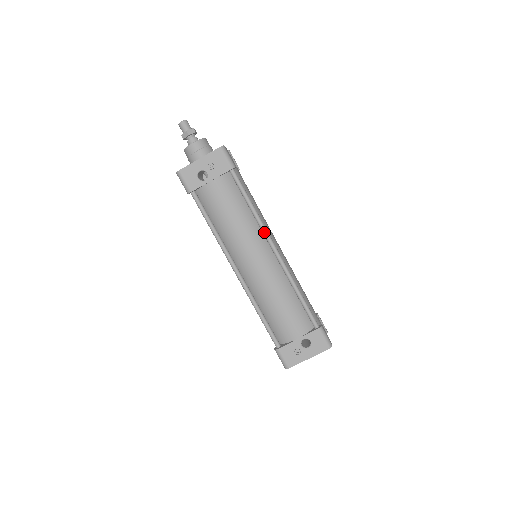
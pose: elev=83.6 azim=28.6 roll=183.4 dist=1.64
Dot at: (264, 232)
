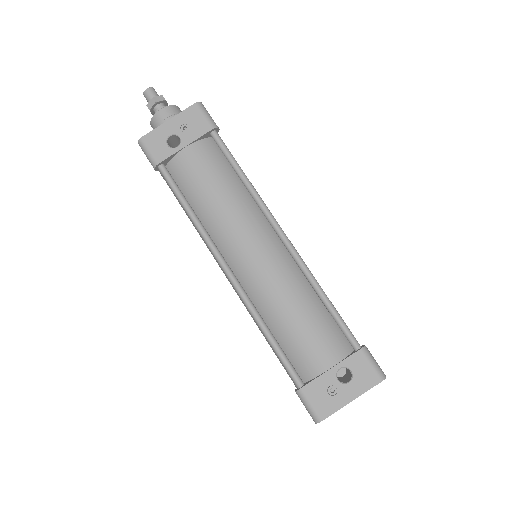
Dot at: (264, 210)
